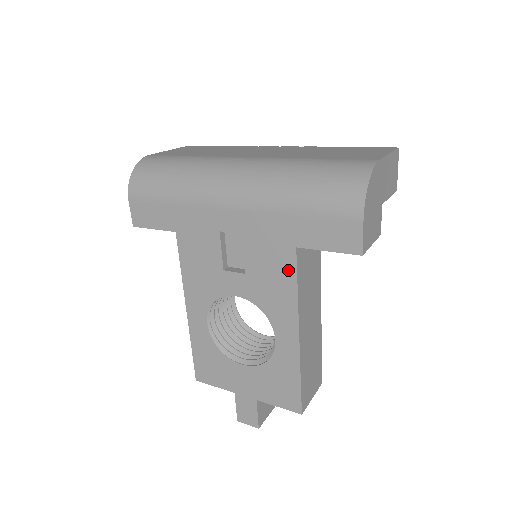
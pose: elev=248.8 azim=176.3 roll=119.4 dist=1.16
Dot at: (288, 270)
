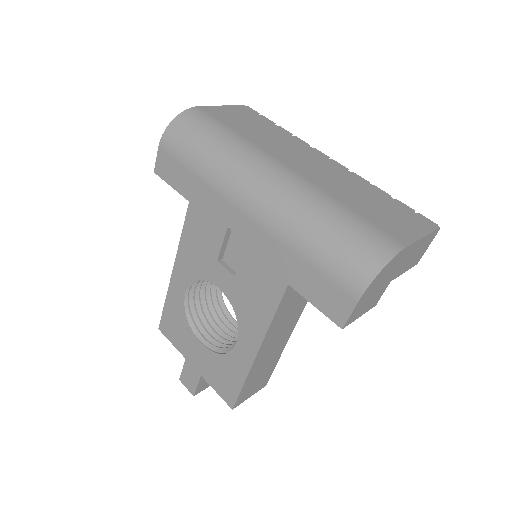
Dot at: (272, 298)
